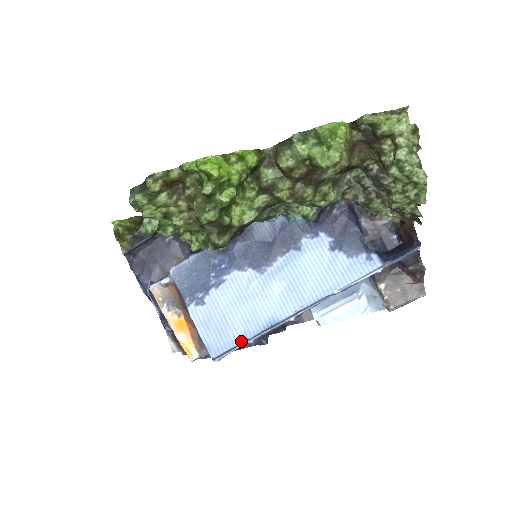
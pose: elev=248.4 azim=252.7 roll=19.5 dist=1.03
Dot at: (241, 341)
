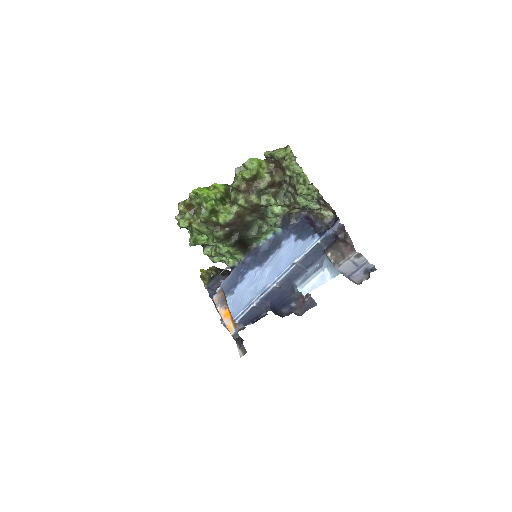
Dot at: (248, 305)
